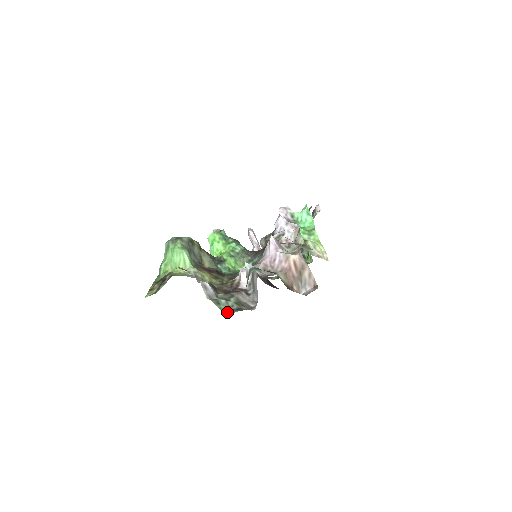
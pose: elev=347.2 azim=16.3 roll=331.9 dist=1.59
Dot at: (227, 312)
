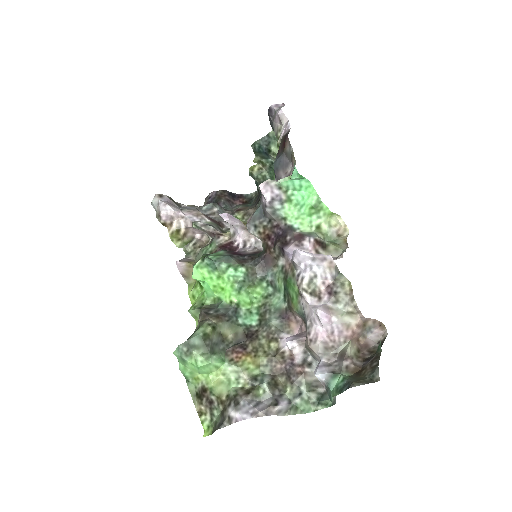
Dot at: (310, 411)
